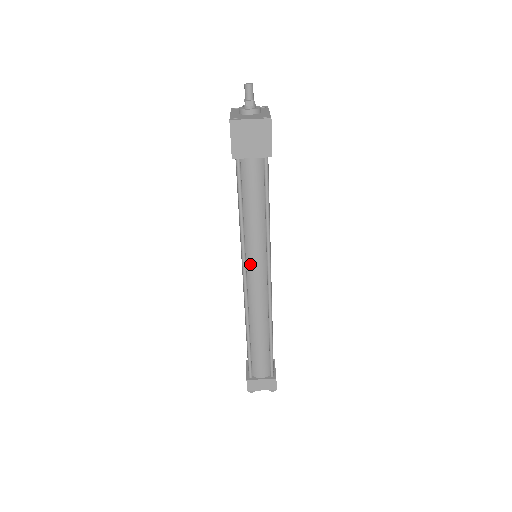
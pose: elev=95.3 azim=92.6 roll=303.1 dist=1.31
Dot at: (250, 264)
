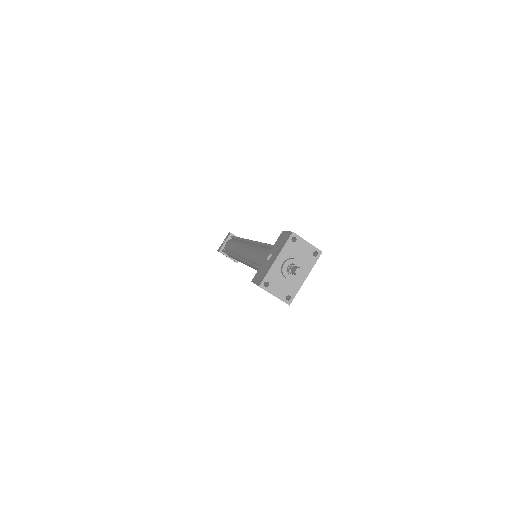
Dot at: (246, 263)
